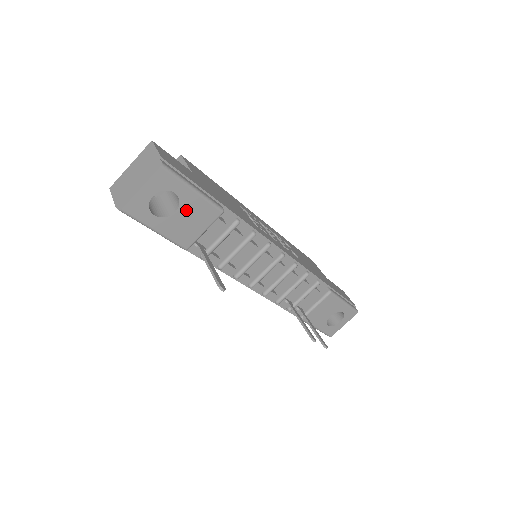
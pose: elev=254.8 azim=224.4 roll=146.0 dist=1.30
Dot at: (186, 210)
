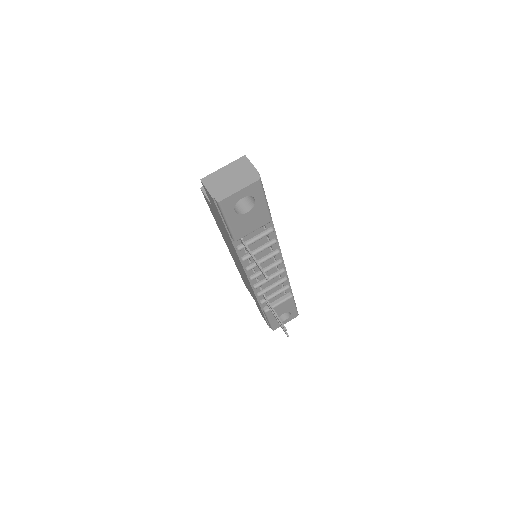
Dot at: (253, 213)
